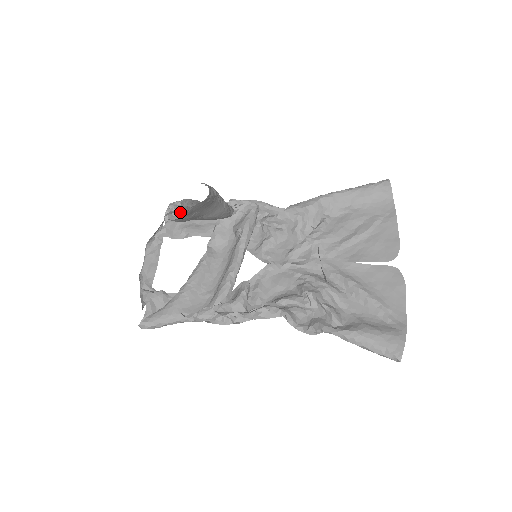
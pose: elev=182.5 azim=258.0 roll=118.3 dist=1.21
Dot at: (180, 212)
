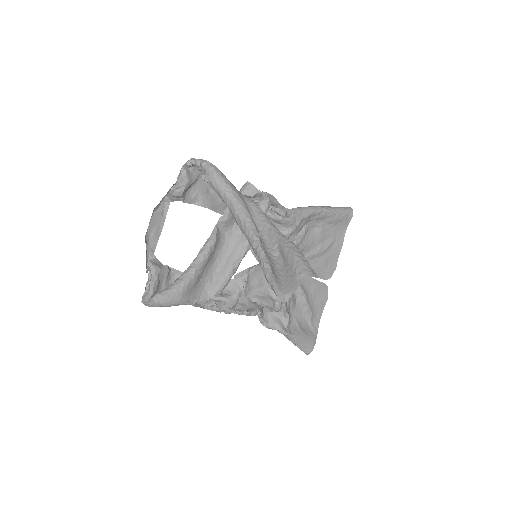
Dot at: (276, 276)
